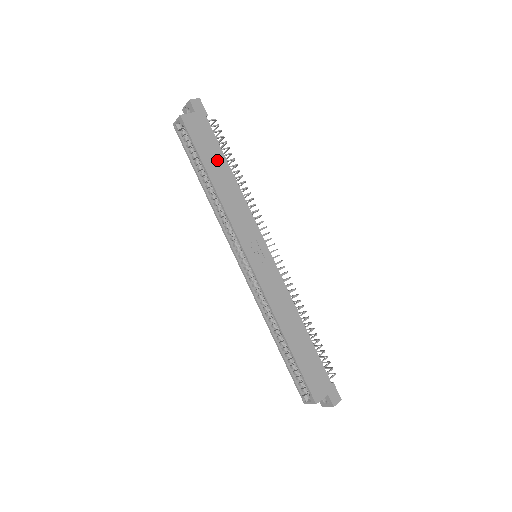
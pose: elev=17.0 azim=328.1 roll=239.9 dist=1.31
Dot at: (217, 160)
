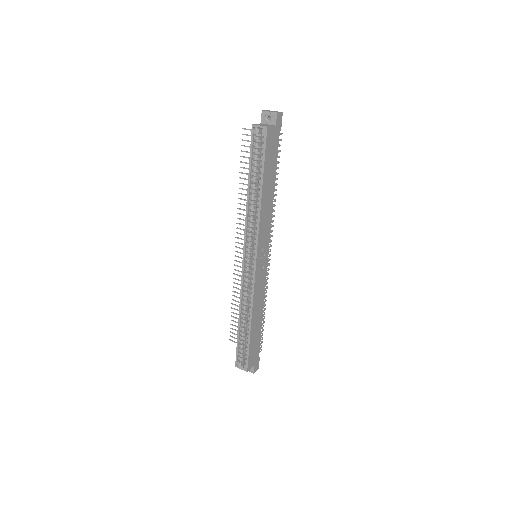
Dot at: (271, 174)
